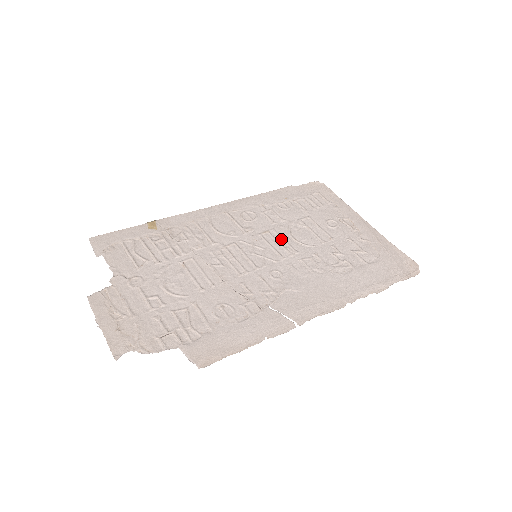
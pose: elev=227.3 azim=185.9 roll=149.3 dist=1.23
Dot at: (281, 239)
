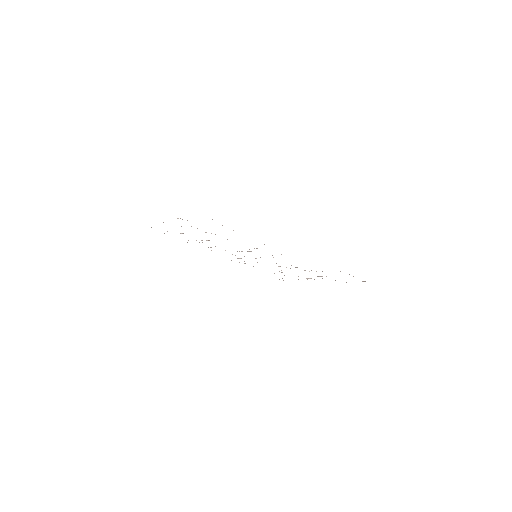
Dot at: occluded
